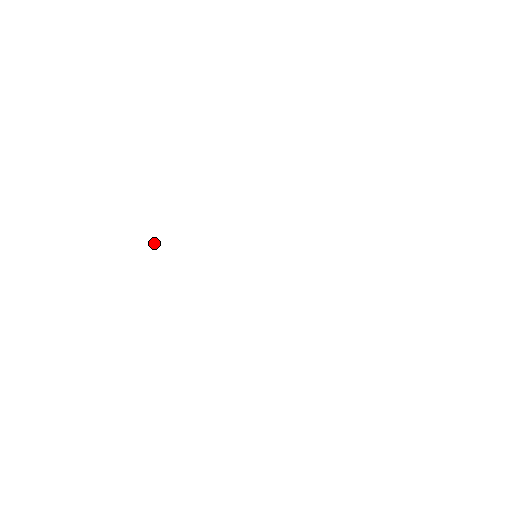
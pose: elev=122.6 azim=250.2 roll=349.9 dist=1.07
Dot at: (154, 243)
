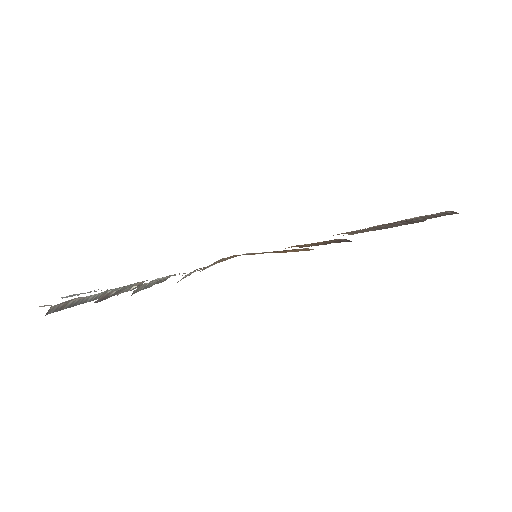
Dot at: occluded
